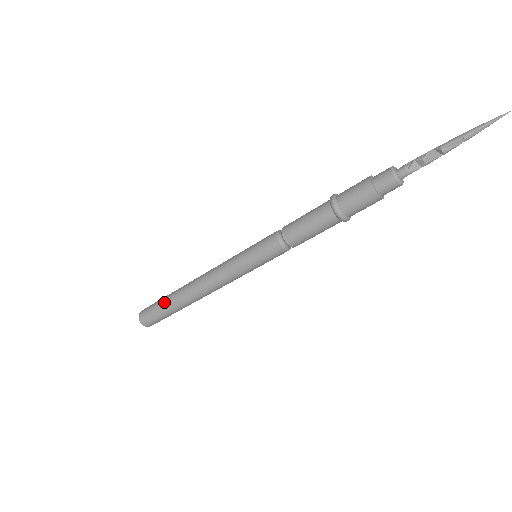
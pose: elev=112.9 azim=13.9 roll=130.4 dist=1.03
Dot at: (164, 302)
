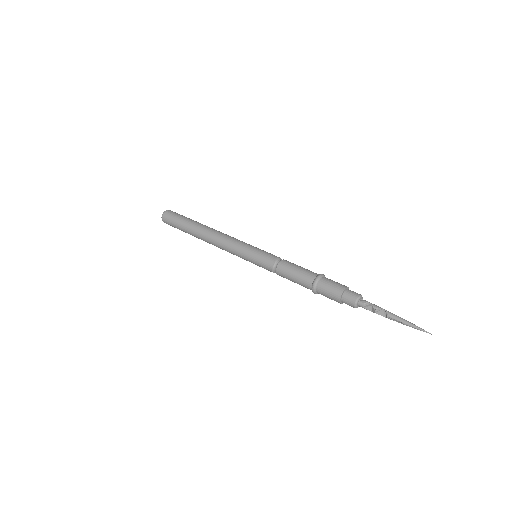
Dot at: (184, 224)
